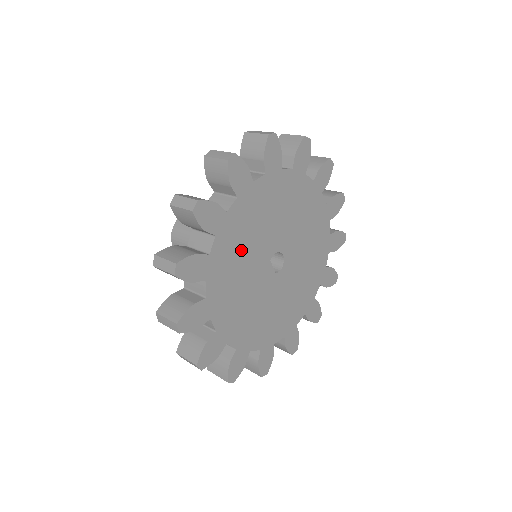
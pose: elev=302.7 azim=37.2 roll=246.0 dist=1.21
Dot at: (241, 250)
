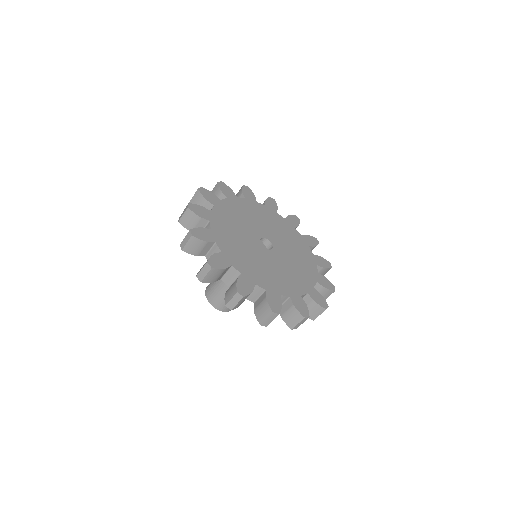
Dot at: (234, 222)
